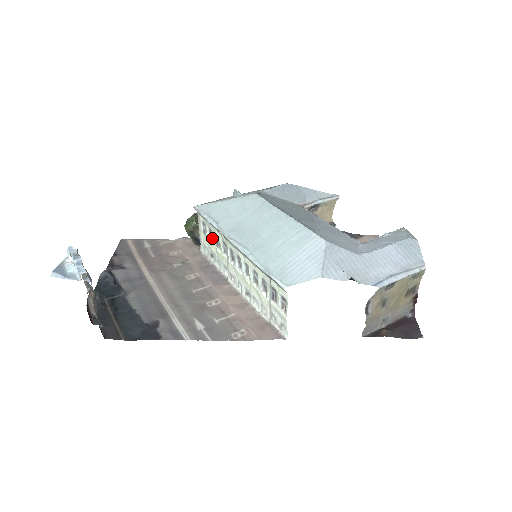
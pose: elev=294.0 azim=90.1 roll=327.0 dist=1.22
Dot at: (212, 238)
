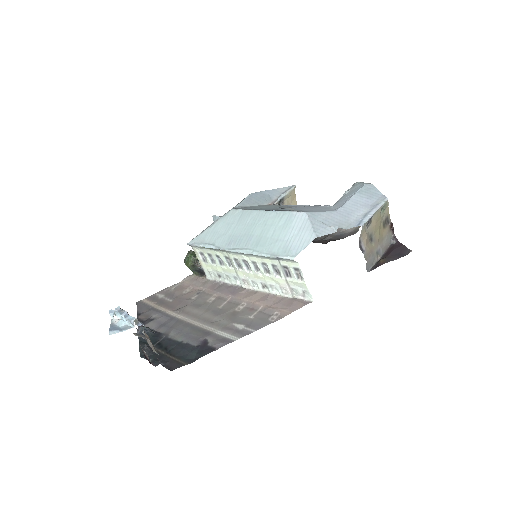
Dot at: (214, 261)
